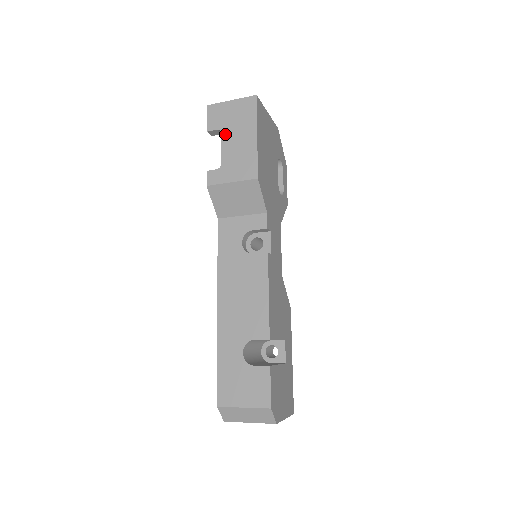
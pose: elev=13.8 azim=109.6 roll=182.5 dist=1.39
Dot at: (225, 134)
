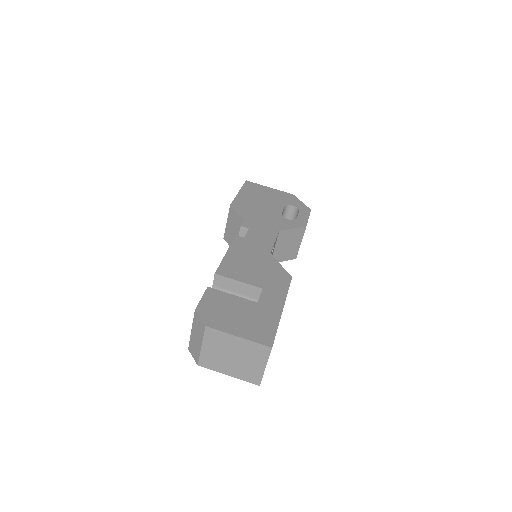
Dot at: occluded
